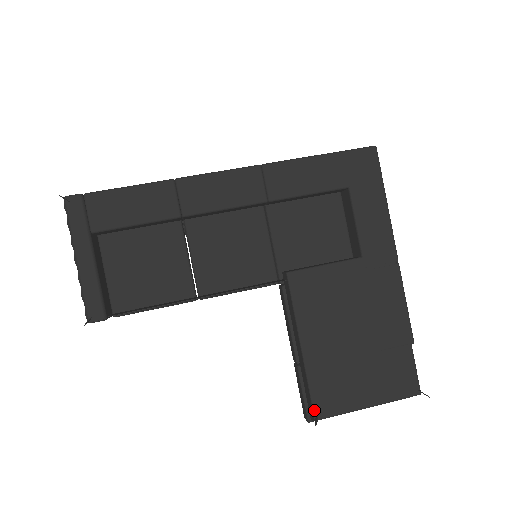
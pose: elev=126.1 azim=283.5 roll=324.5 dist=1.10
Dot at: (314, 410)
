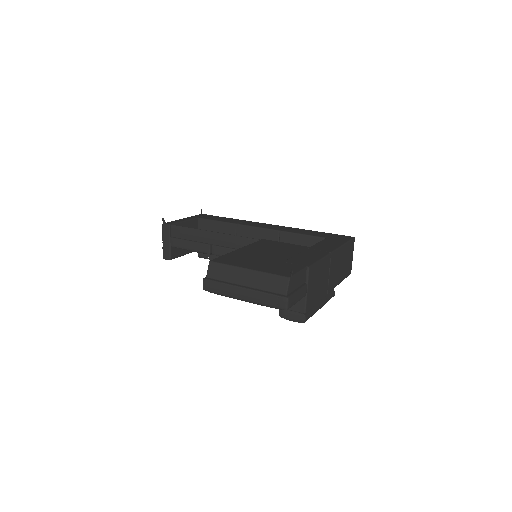
Dot at: (214, 259)
